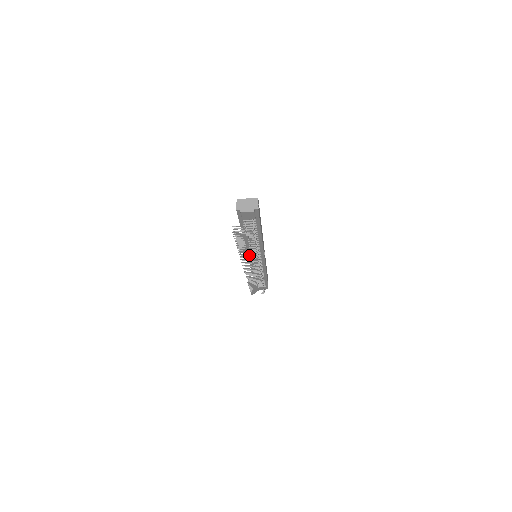
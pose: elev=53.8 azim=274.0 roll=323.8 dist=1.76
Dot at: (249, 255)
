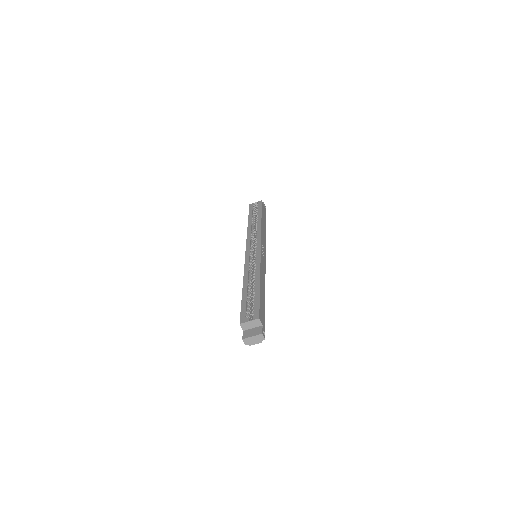
Dot at: occluded
